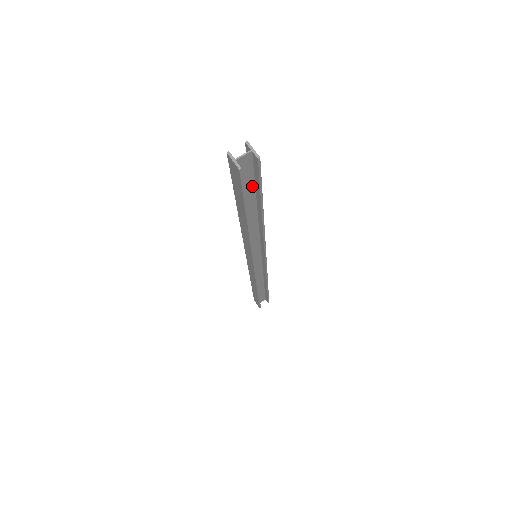
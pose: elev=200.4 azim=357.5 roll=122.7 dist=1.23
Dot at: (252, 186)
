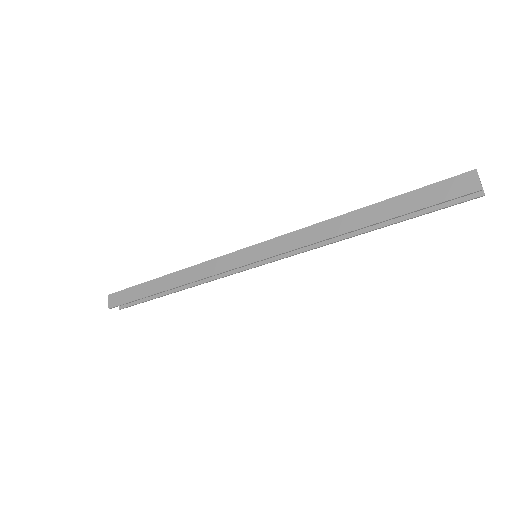
Dot at: occluded
